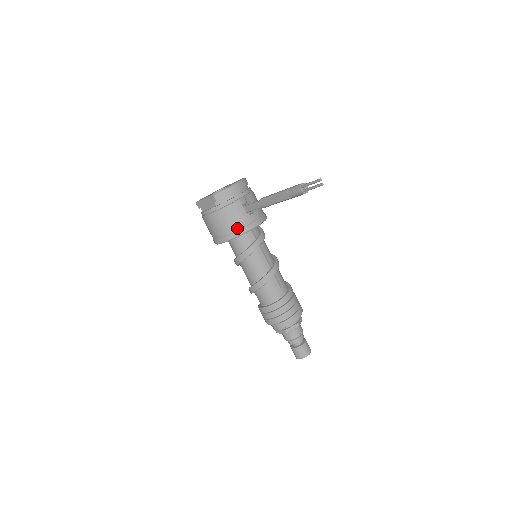
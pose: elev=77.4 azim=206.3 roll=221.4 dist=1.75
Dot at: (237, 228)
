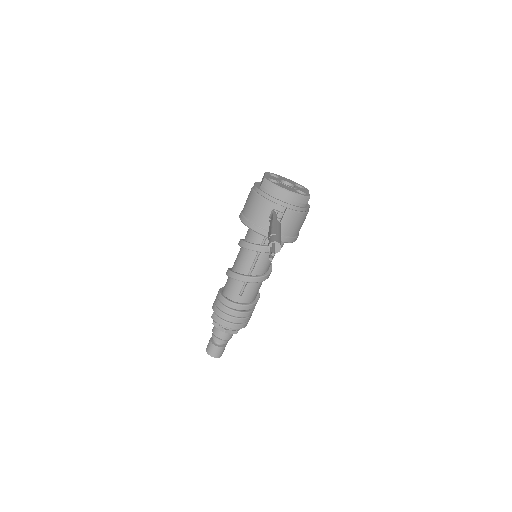
Dot at: (252, 220)
